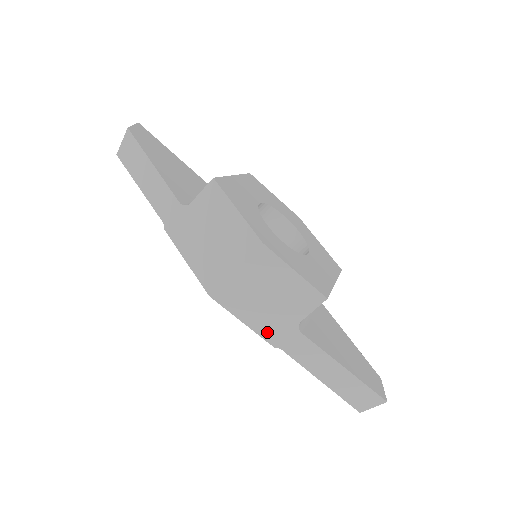
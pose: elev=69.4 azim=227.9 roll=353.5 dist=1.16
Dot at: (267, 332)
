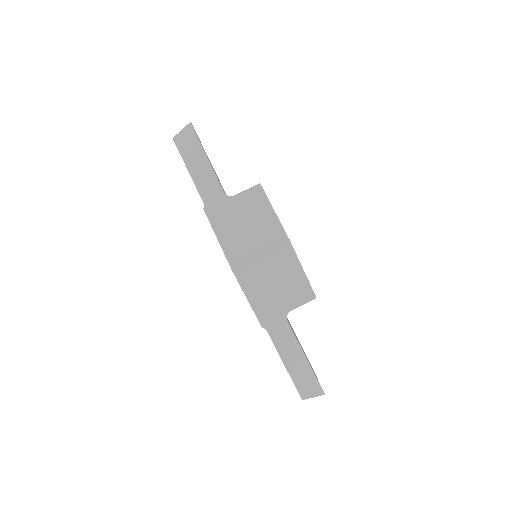
Dot at: (262, 313)
